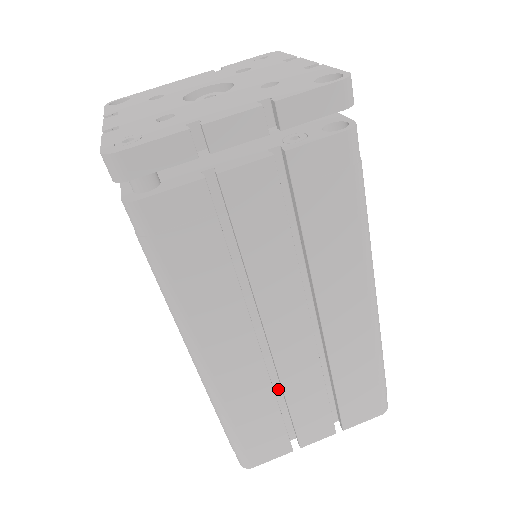
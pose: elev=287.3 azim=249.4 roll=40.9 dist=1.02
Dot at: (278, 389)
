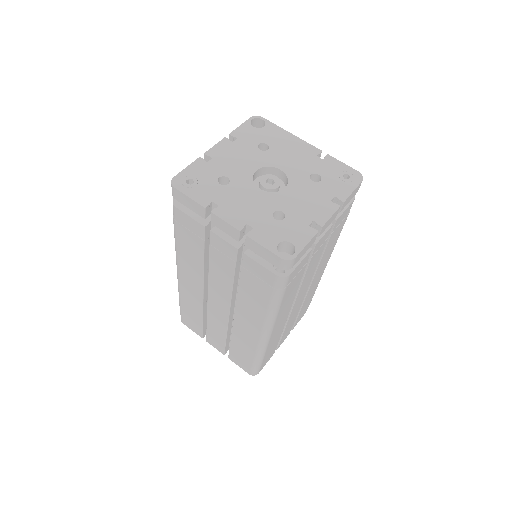
Dot at: occluded
